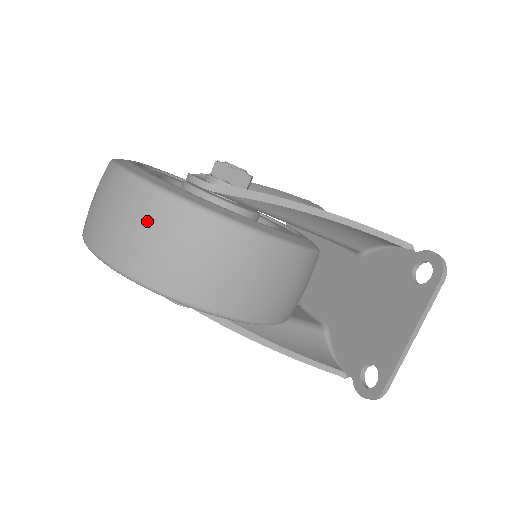
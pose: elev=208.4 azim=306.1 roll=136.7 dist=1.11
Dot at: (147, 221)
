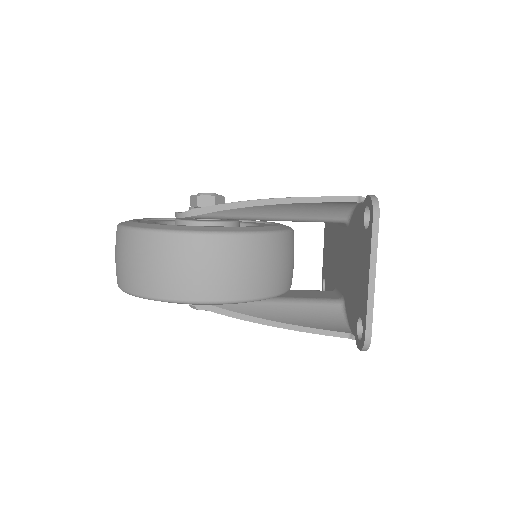
Dot at: (125, 251)
